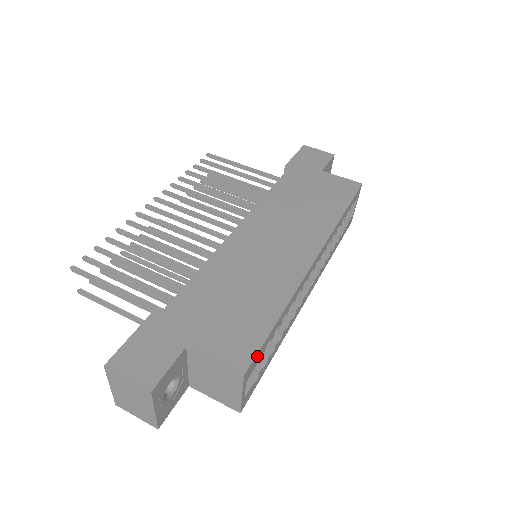
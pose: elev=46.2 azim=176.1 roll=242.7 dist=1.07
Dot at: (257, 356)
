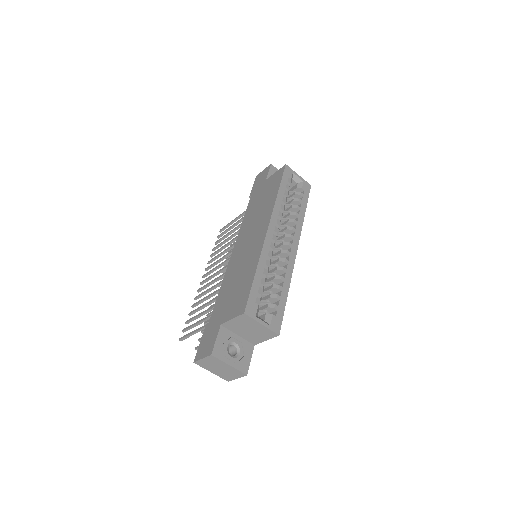
Dot at: (251, 300)
